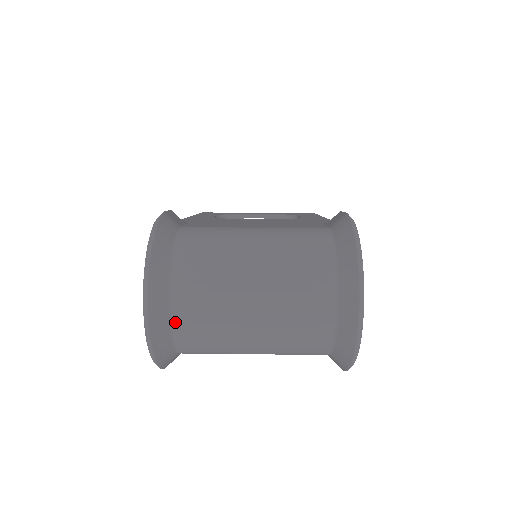
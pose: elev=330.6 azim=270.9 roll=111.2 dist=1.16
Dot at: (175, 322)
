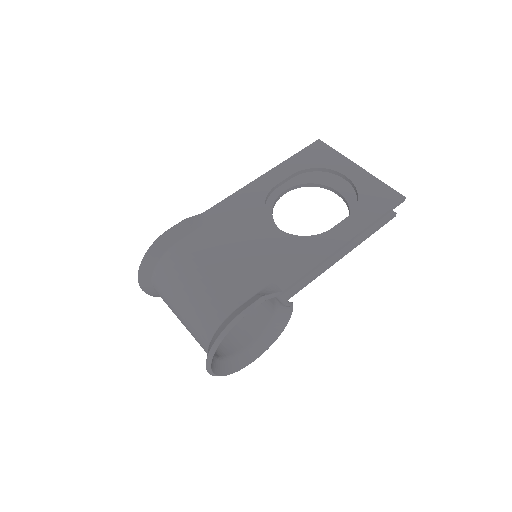
Dot at: occluded
